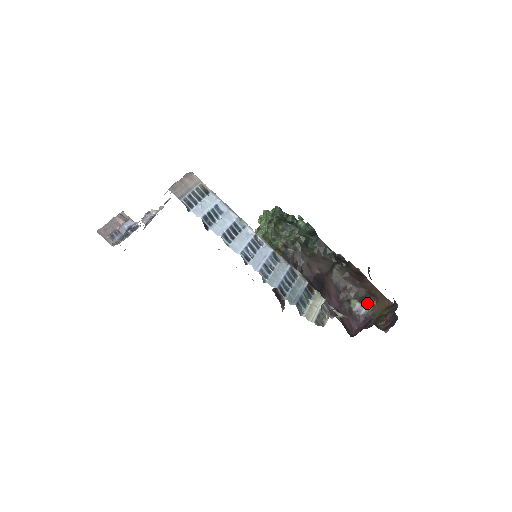
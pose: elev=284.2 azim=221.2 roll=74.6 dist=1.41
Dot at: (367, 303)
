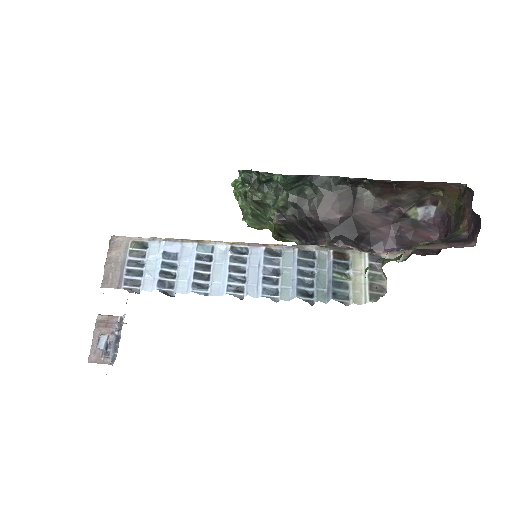
Dot at: (431, 200)
